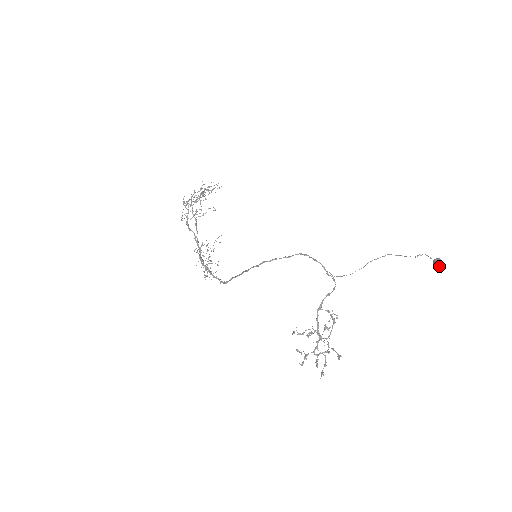
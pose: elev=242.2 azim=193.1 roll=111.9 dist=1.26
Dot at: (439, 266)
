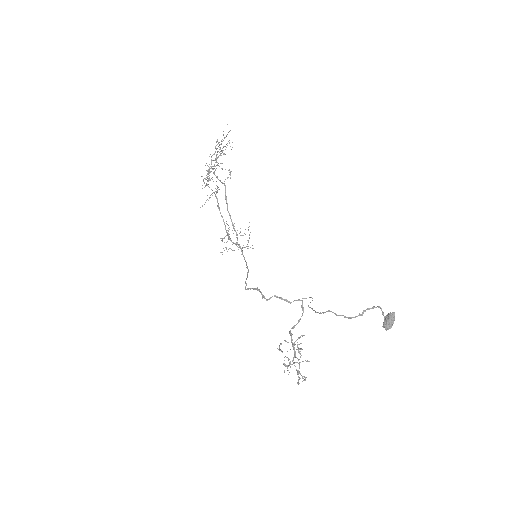
Dot at: occluded
